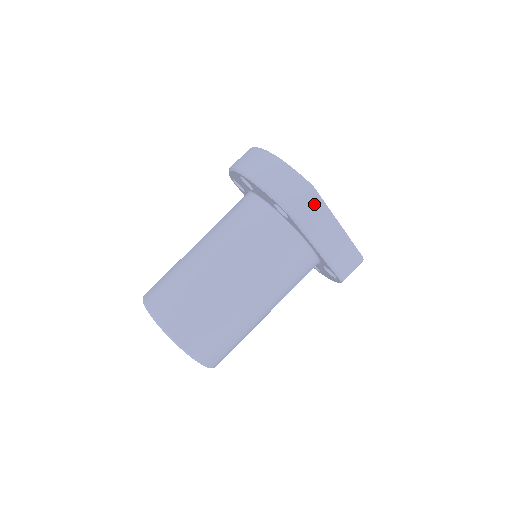
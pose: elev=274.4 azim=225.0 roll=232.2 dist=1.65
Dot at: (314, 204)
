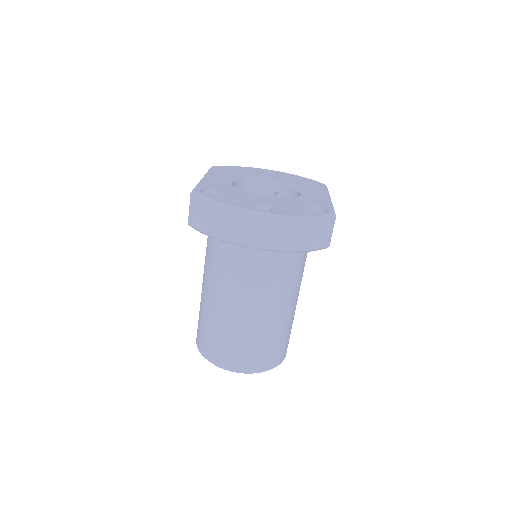
Dot at: occluded
